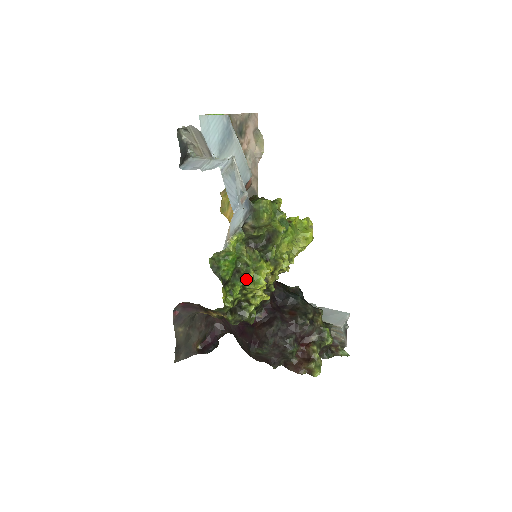
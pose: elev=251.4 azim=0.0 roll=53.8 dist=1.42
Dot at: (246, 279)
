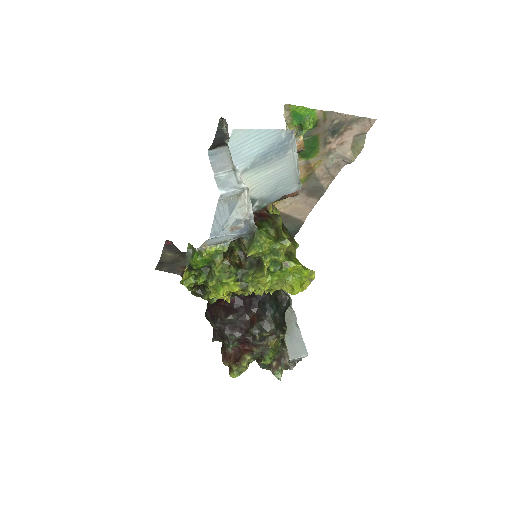
Dot at: (207, 282)
